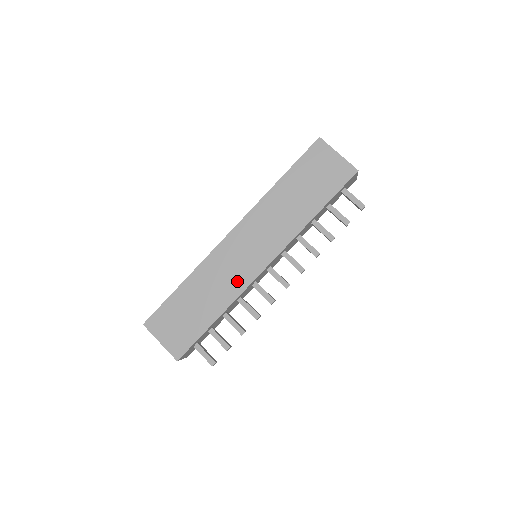
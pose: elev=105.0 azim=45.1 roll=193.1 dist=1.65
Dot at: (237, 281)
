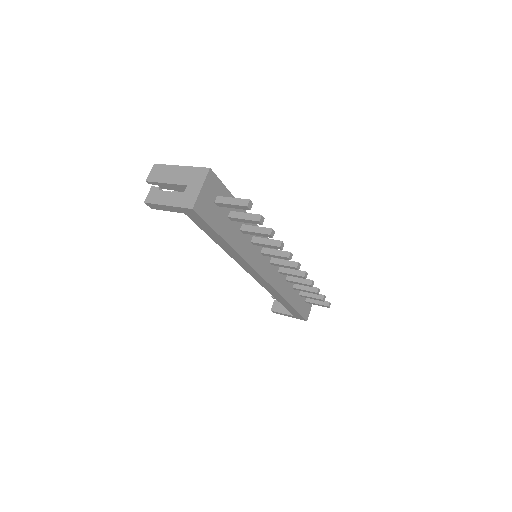
Dot at: occluded
